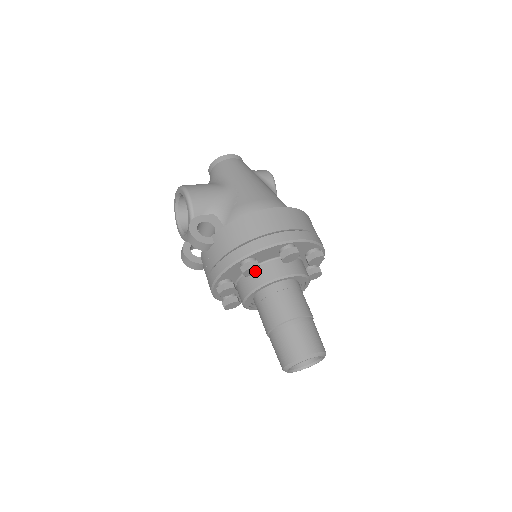
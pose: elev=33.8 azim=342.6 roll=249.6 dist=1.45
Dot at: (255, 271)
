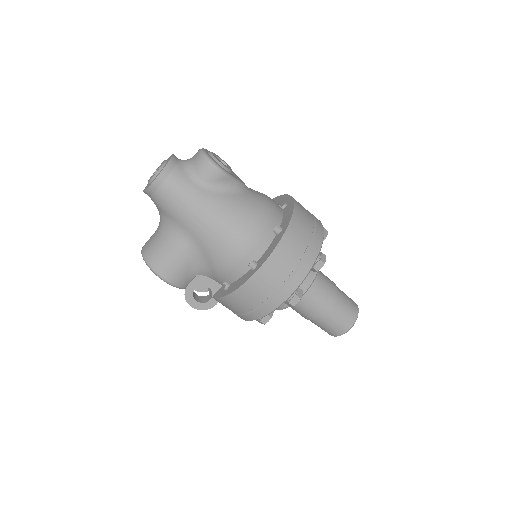
Dot at: occluded
